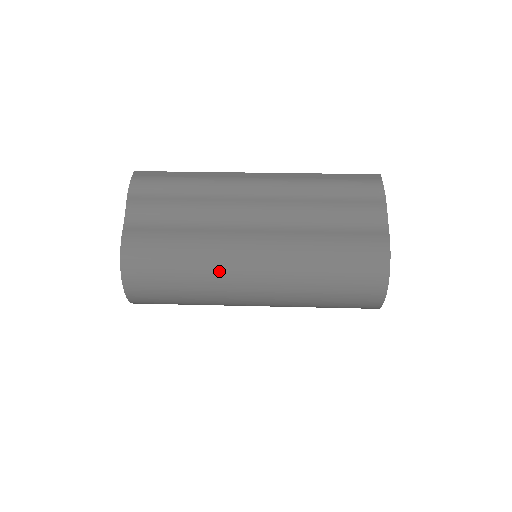
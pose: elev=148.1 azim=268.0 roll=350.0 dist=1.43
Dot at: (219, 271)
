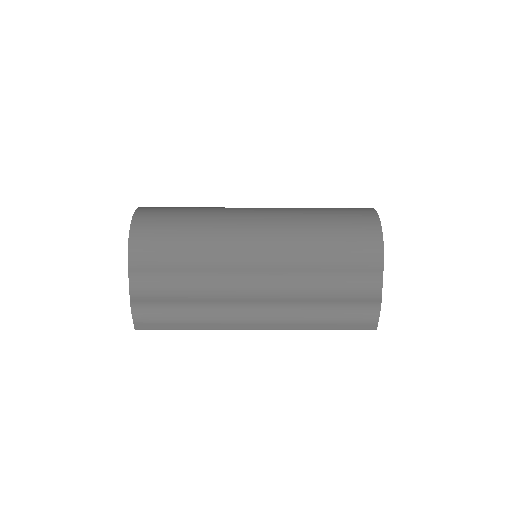
Dot at: occluded
